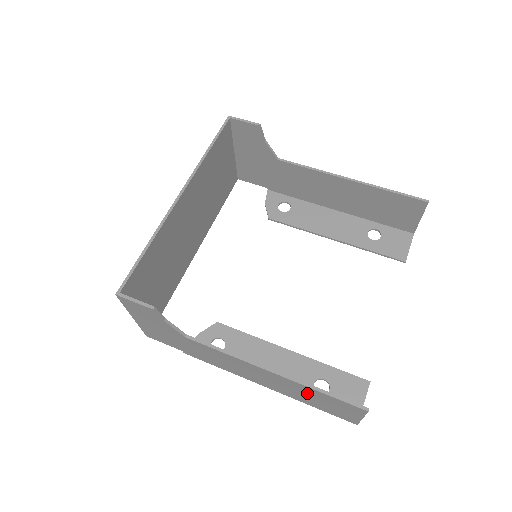
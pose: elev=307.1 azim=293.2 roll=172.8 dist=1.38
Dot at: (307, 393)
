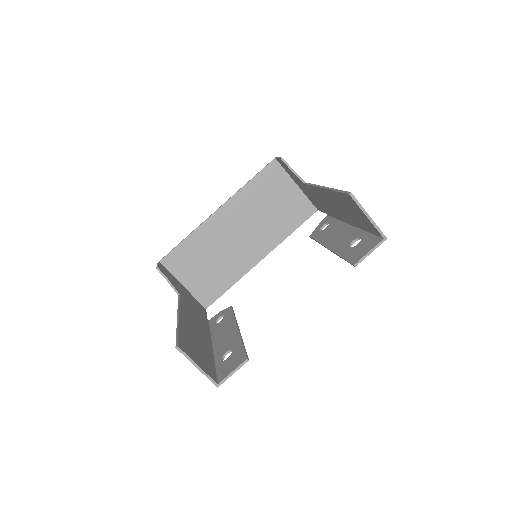
Dot at: occluded
